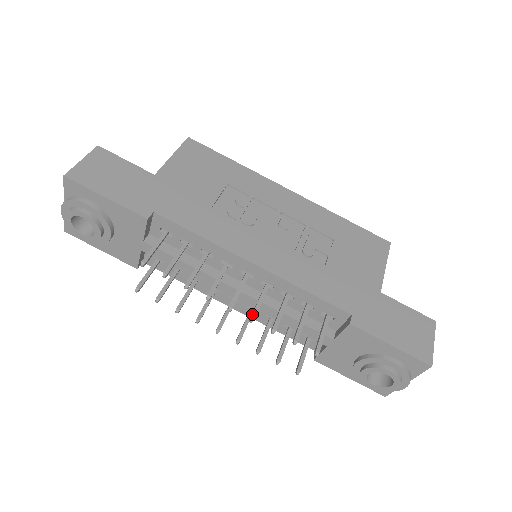
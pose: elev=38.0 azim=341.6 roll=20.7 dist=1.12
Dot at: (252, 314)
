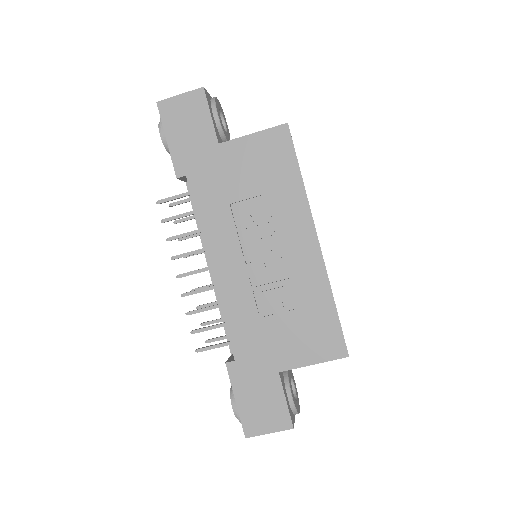
Dot at: (186, 293)
